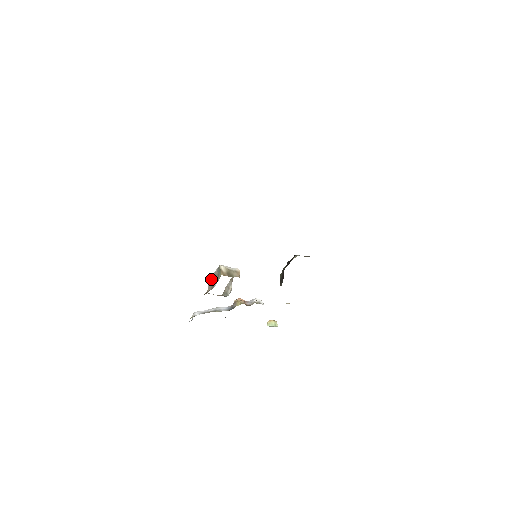
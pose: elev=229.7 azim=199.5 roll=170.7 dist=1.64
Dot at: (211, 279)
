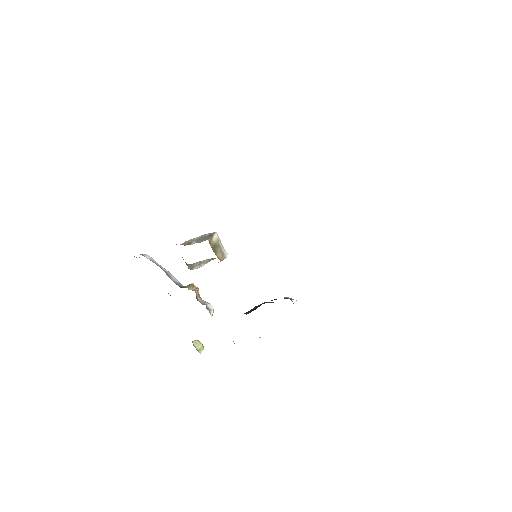
Dot at: (195, 238)
